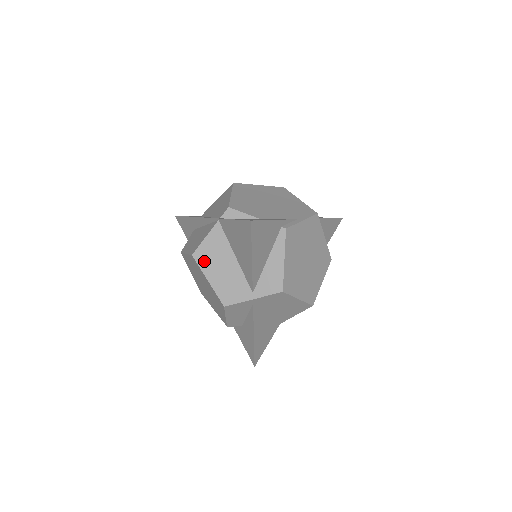
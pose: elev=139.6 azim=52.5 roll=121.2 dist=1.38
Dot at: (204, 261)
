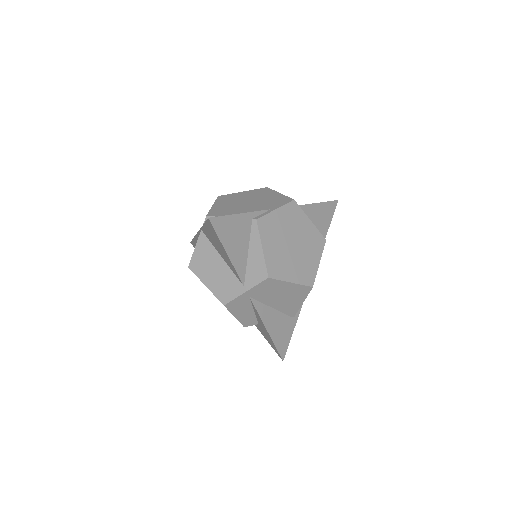
Dot at: (198, 269)
